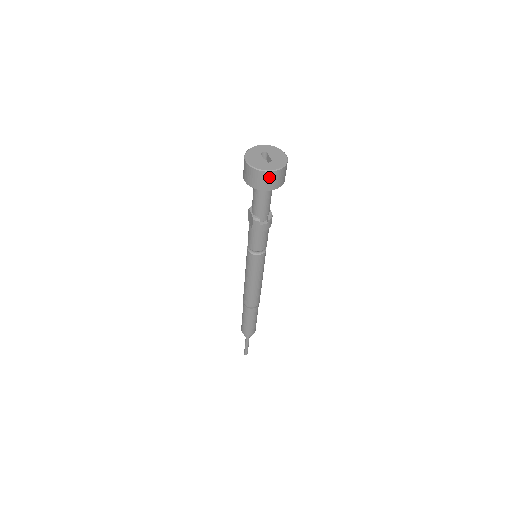
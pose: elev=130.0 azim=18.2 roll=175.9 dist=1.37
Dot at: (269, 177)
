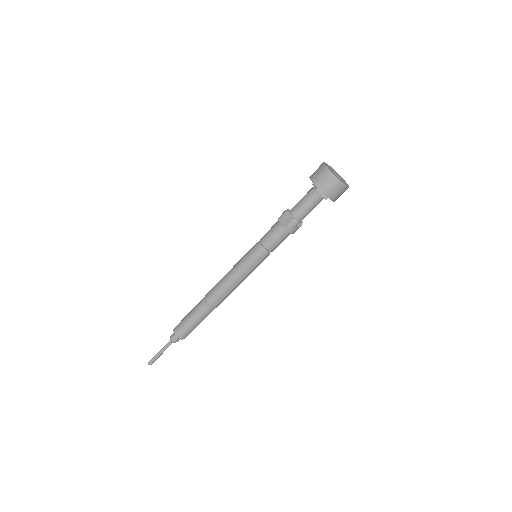
Dot at: (341, 190)
